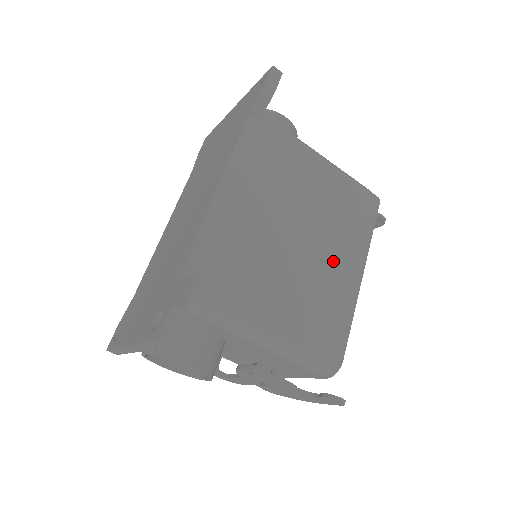
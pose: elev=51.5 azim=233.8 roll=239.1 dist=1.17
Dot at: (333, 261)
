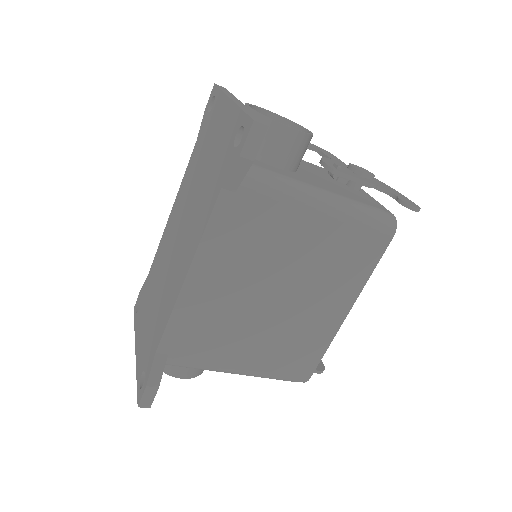
Dot at: (315, 309)
